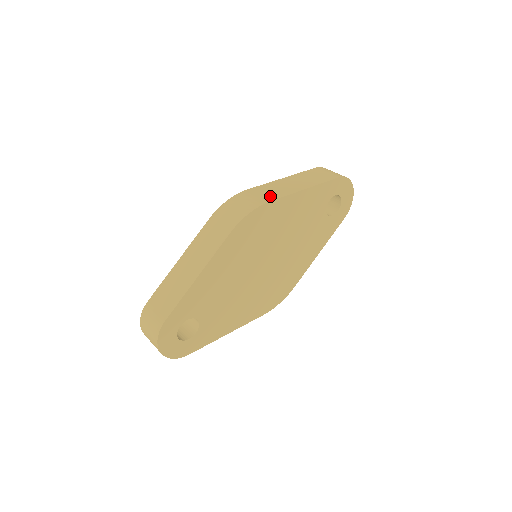
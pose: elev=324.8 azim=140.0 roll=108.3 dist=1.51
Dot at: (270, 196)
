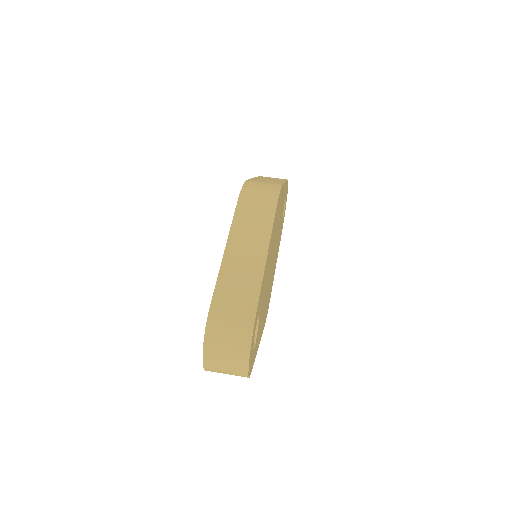
Dot at: (275, 182)
